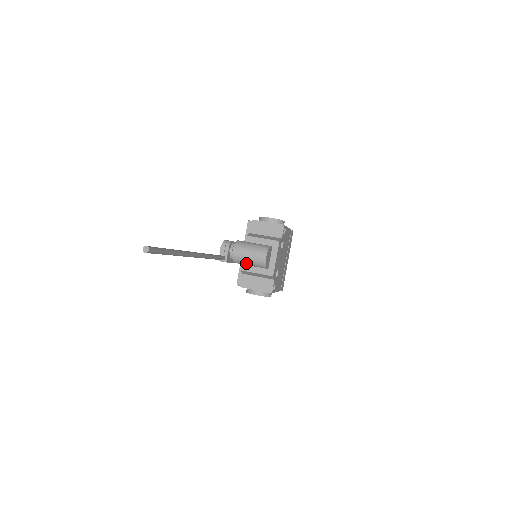
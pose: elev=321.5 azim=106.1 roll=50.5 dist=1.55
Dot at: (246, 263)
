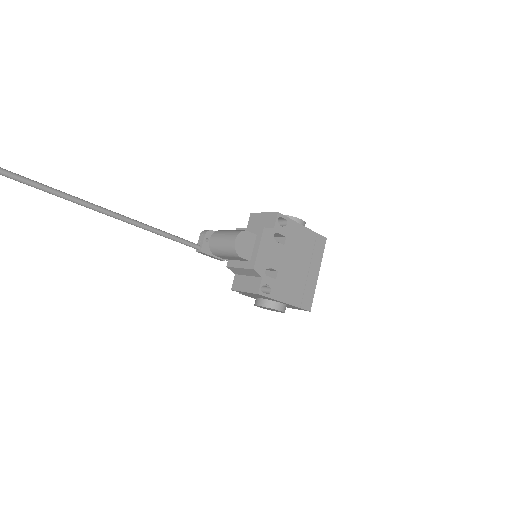
Dot at: (221, 252)
